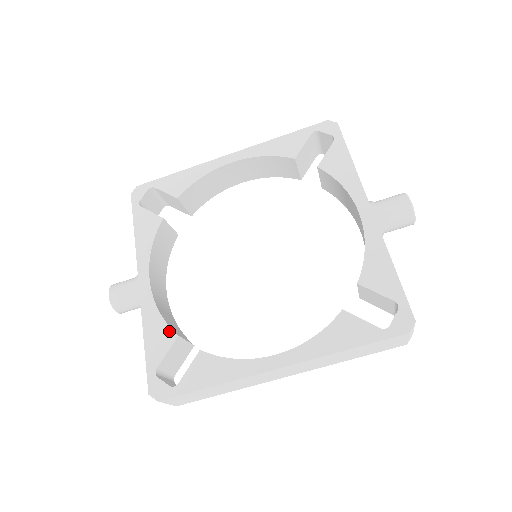
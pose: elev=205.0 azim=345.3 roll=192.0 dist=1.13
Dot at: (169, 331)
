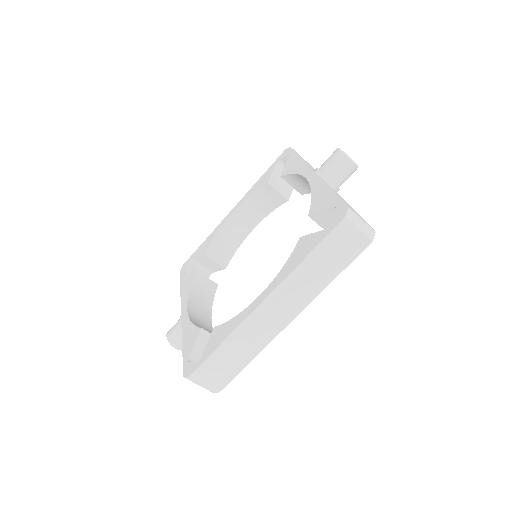
Dot at: (196, 329)
